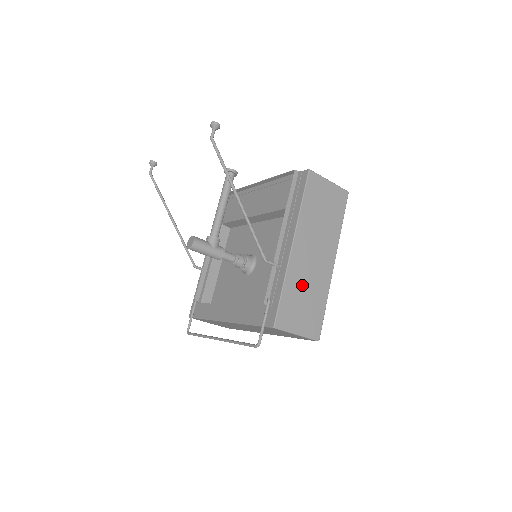
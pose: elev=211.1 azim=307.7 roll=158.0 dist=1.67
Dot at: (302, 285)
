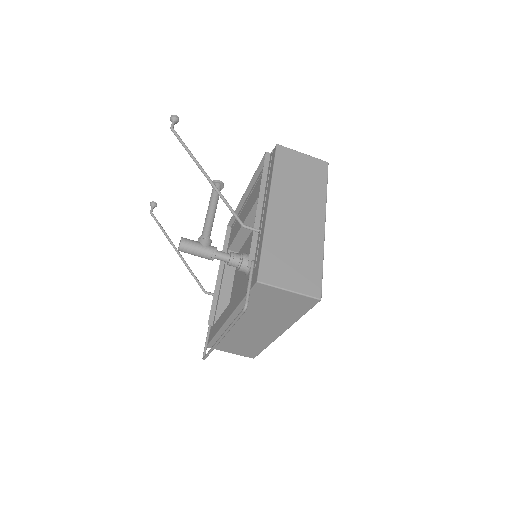
Dot at: (287, 242)
